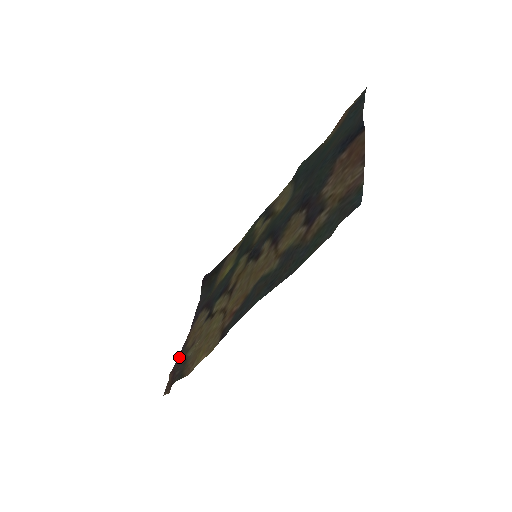
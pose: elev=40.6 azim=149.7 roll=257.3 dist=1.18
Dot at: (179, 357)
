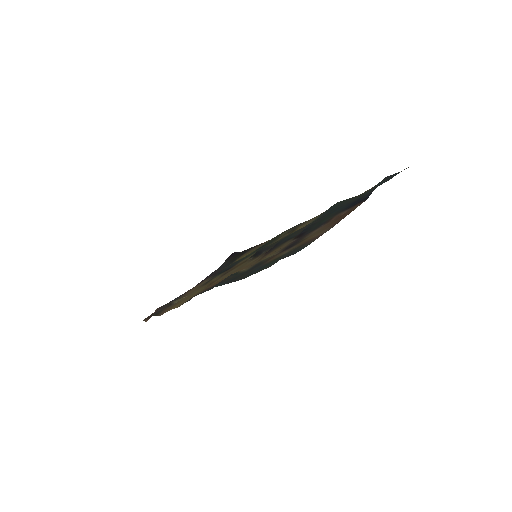
Dot at: (172, 301)
